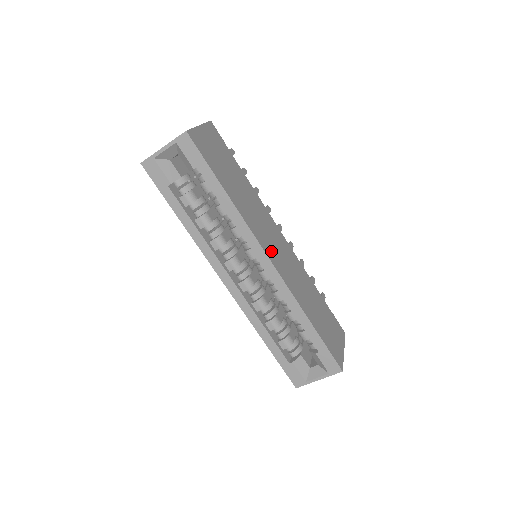
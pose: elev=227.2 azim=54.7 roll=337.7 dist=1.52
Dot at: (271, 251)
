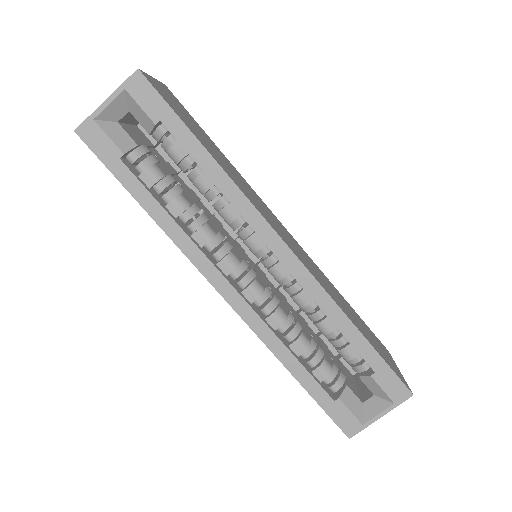
Dot at: (281, 235)
